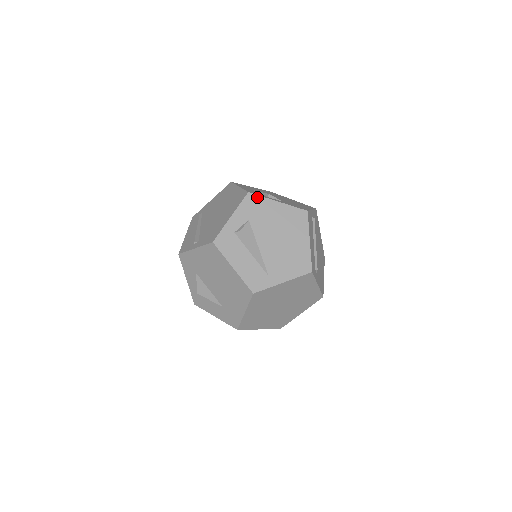
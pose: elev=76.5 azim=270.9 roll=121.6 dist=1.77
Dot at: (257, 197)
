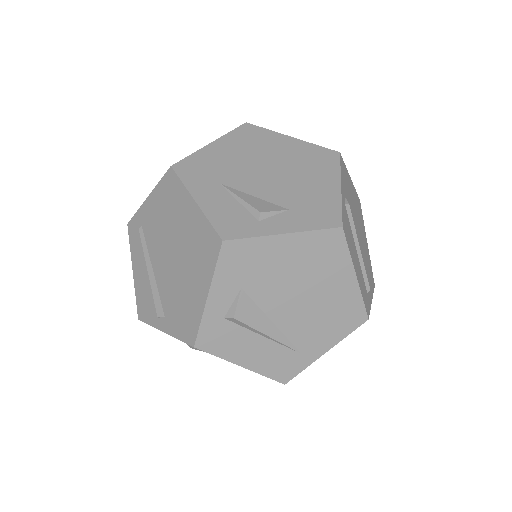
Dot at: (242, 243)
